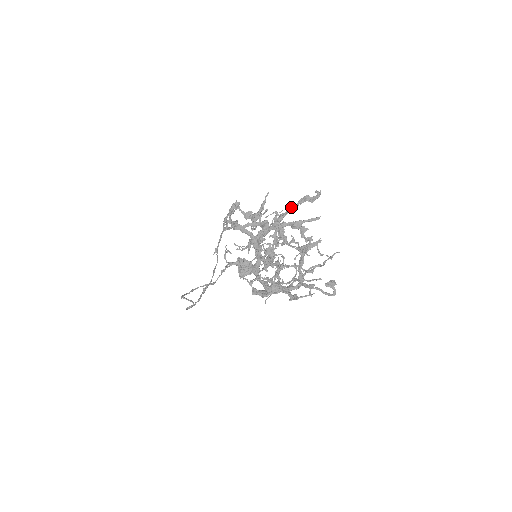
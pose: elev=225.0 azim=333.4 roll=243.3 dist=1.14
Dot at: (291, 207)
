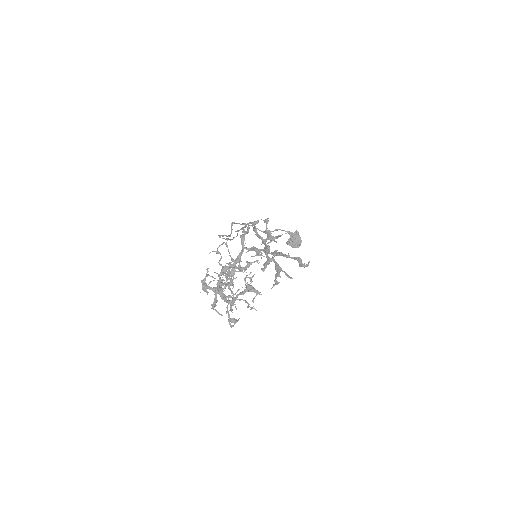
Dot at: (287, 255)
